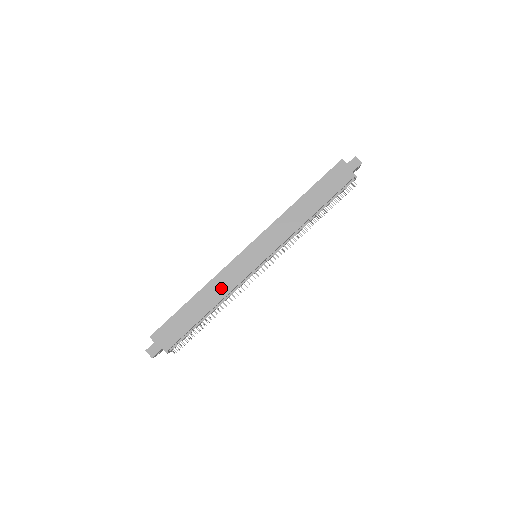
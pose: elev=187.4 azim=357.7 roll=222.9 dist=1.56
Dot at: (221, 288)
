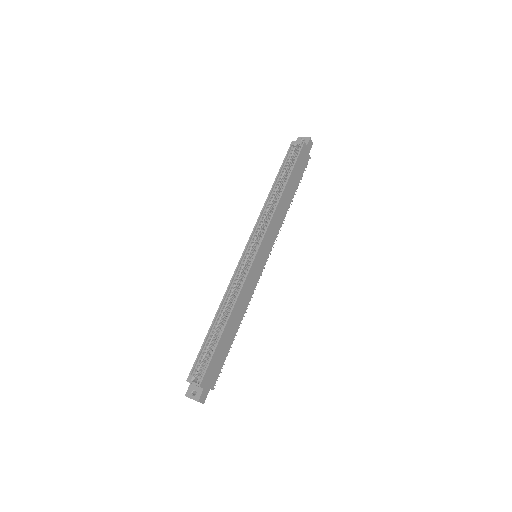
Dot at: (244, 302)
